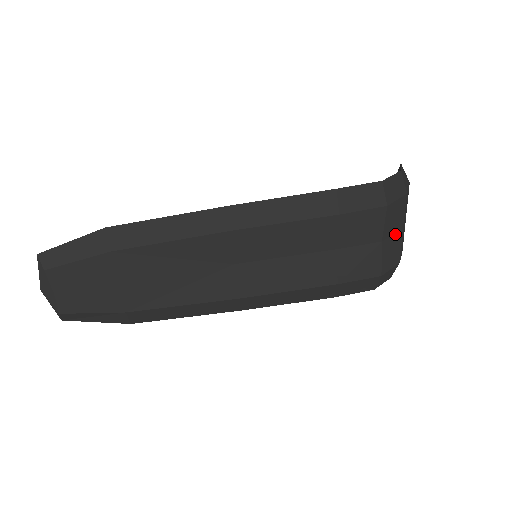
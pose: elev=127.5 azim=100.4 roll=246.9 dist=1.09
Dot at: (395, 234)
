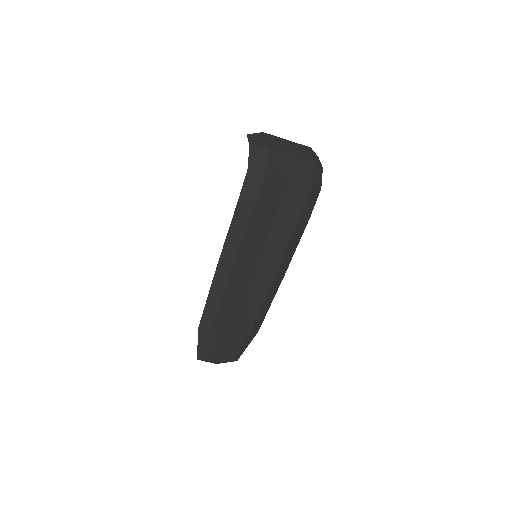
Dot at: (290, 164)
